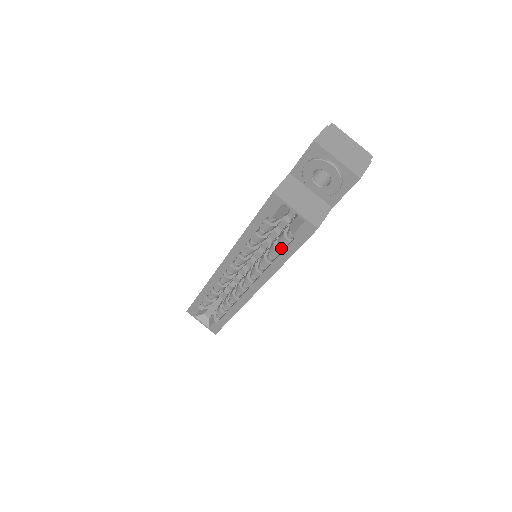
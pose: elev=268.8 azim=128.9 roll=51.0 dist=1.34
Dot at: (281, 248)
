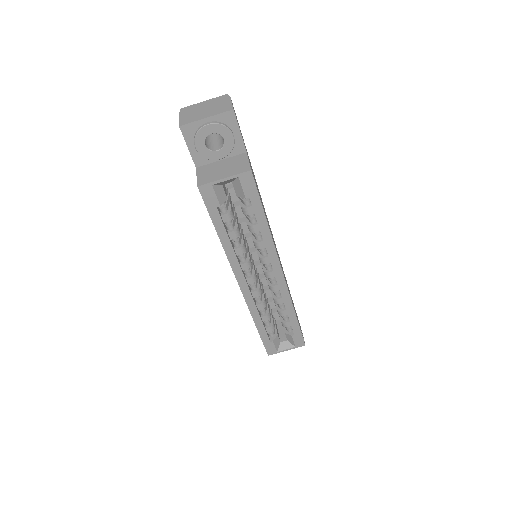
Dot at: (254, 219)
